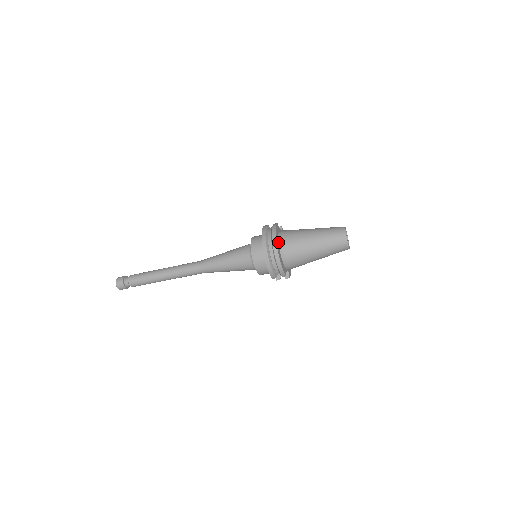
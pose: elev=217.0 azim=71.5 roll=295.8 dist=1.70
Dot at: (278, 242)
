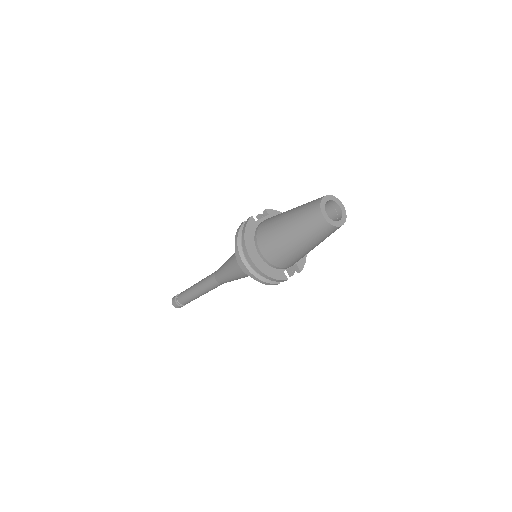
Dot at: (255, 248)
